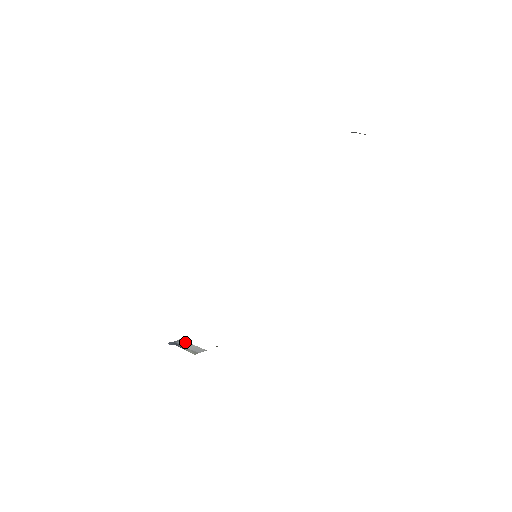
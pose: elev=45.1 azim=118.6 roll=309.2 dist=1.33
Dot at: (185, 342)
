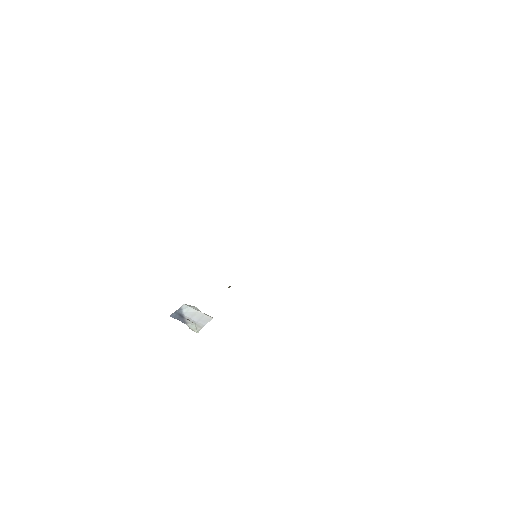
Dot at: (190, 309)
